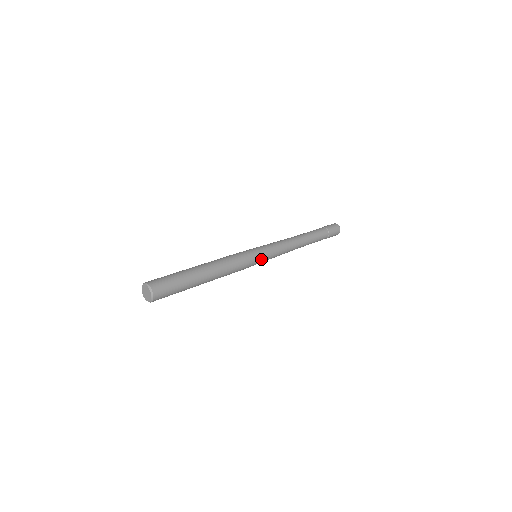
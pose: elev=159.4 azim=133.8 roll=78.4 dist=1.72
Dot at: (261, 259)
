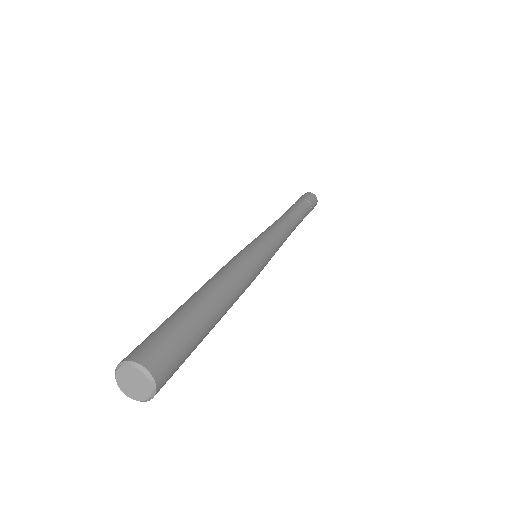
Dot at: occluded
